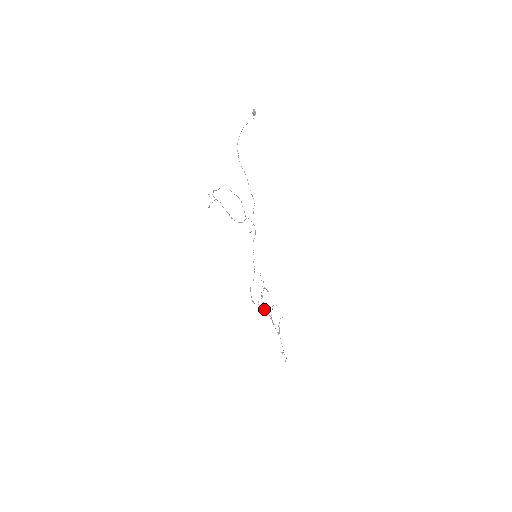
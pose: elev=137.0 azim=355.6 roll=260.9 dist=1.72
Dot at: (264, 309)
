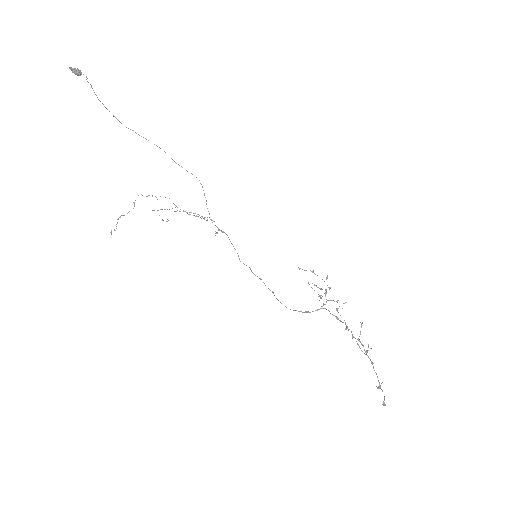
Dot at: (333, 315)
